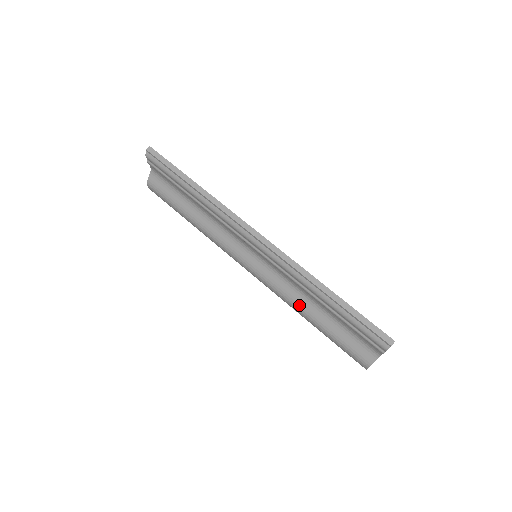
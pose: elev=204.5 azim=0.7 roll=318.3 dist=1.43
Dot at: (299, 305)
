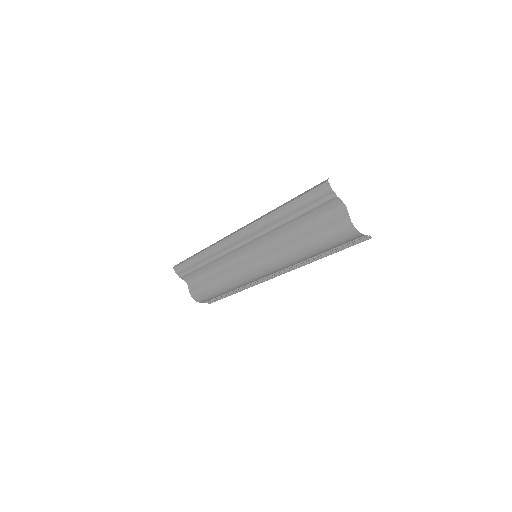
Dot at: (291, 246)
